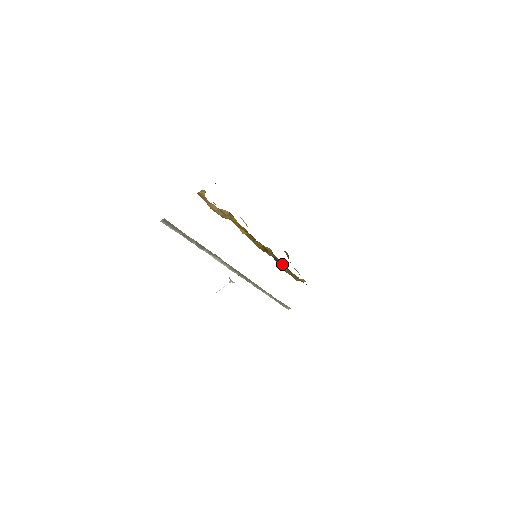
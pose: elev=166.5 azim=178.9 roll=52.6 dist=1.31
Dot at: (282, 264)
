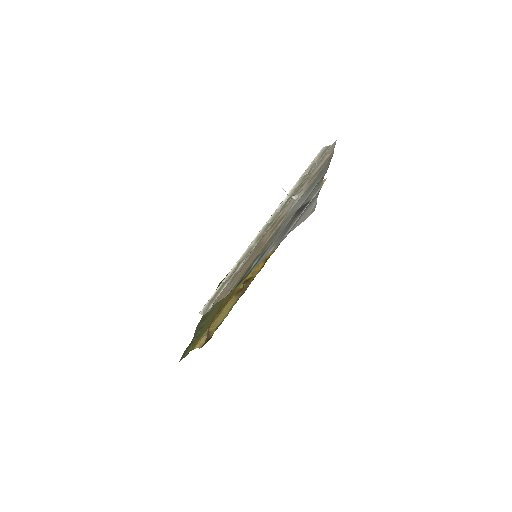
Dot at: (240, 292)
